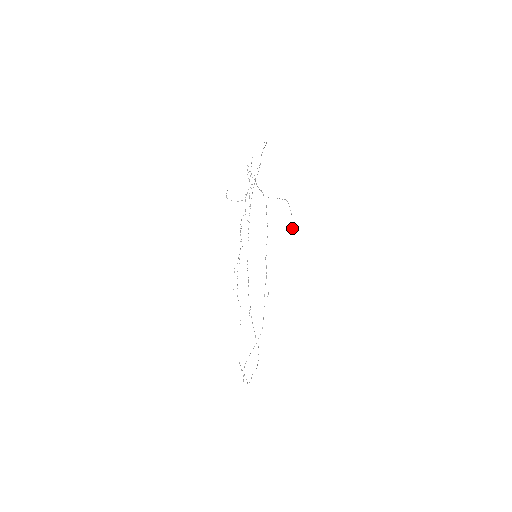
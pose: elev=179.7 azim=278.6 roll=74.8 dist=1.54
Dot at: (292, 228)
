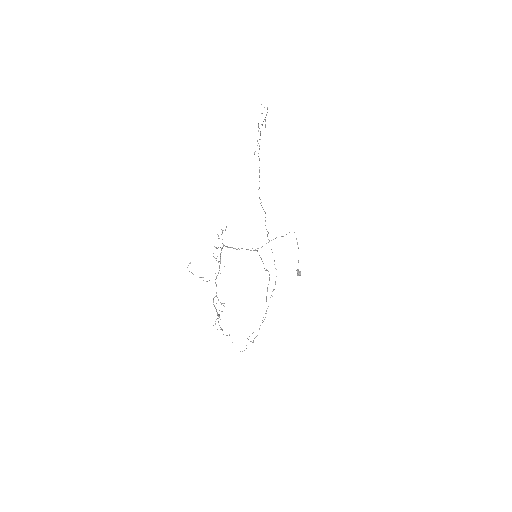
Dot at: (297, 269)
